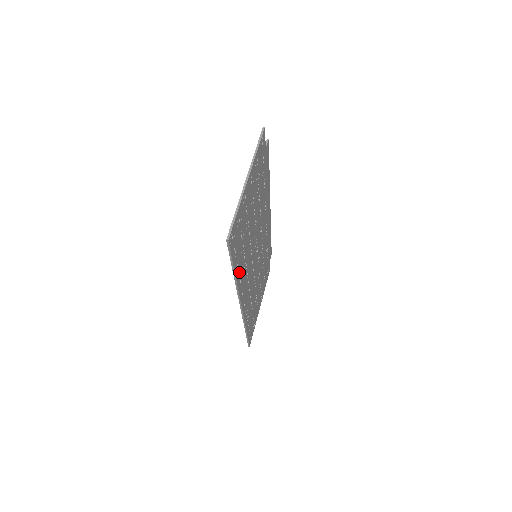
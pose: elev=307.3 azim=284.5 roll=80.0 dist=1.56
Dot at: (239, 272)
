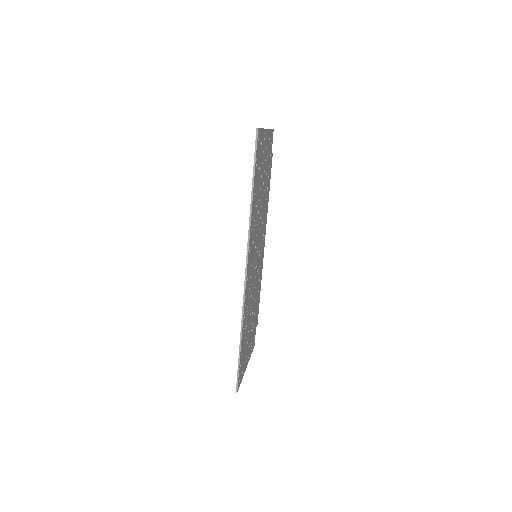
Dot at: (253, 206)
